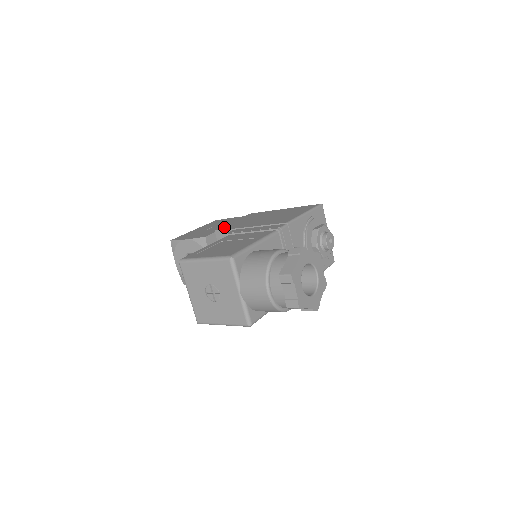
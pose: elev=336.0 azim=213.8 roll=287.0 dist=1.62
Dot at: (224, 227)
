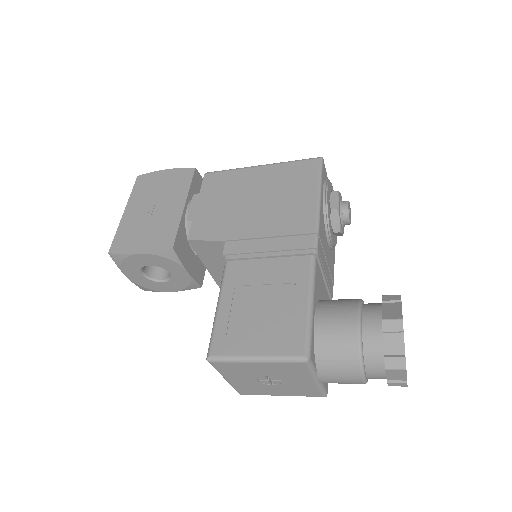
Dot at: (199, 231)
